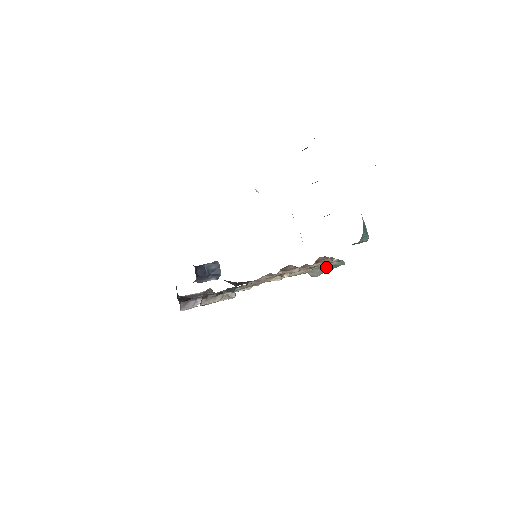
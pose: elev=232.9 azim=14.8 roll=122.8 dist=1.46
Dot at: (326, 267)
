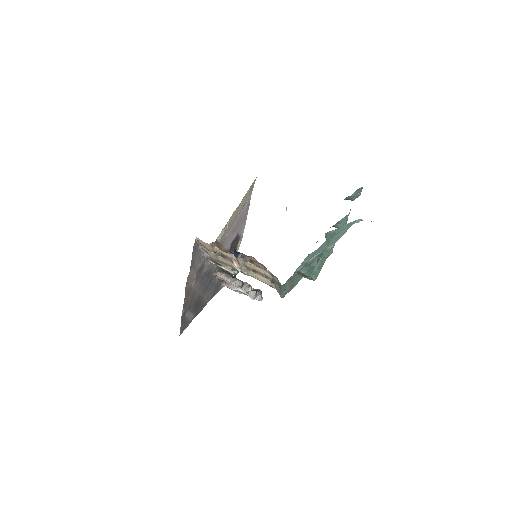
Dot at: (277, 284)
